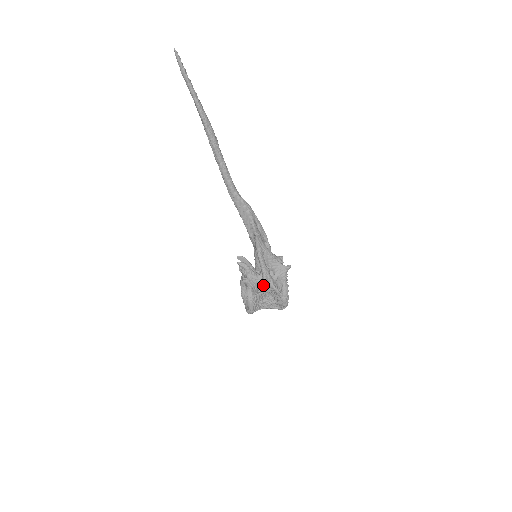
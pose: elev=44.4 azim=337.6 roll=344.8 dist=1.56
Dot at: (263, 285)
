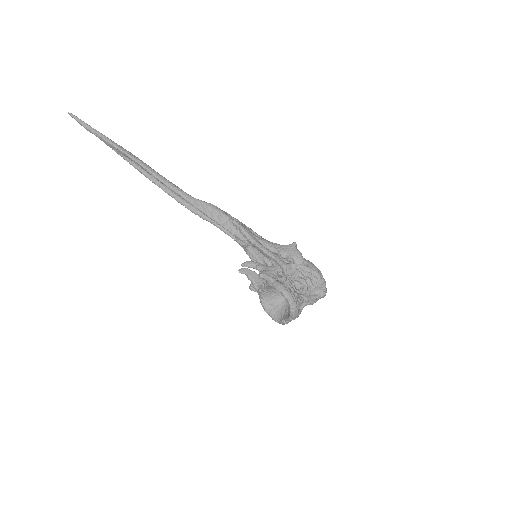
Dot at: (283, 268)
